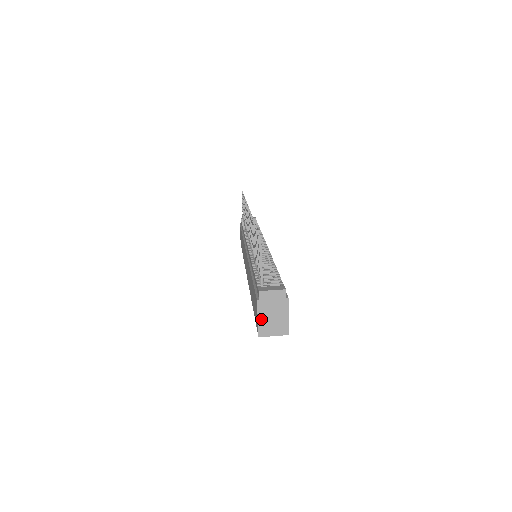
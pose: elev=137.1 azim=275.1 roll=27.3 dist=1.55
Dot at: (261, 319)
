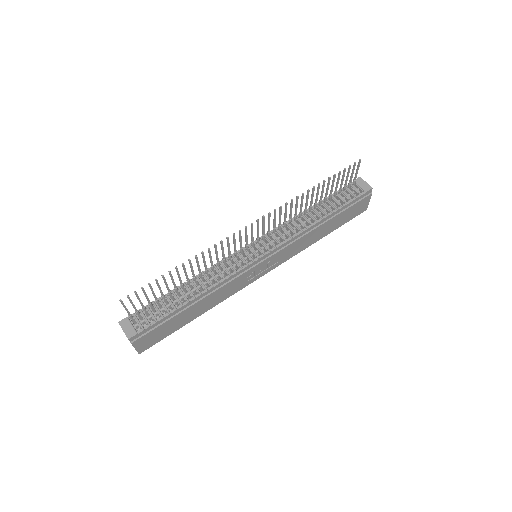
Dot at: occluded
